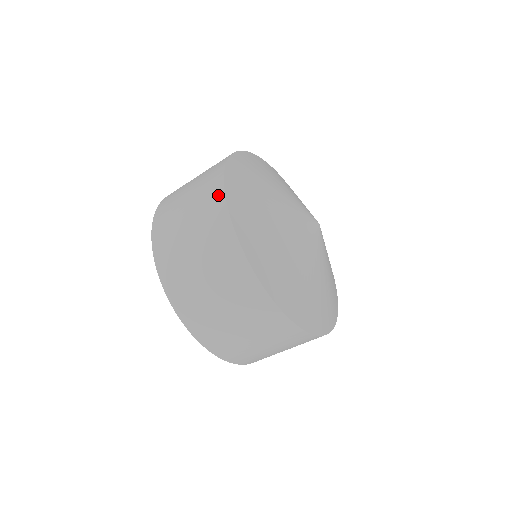
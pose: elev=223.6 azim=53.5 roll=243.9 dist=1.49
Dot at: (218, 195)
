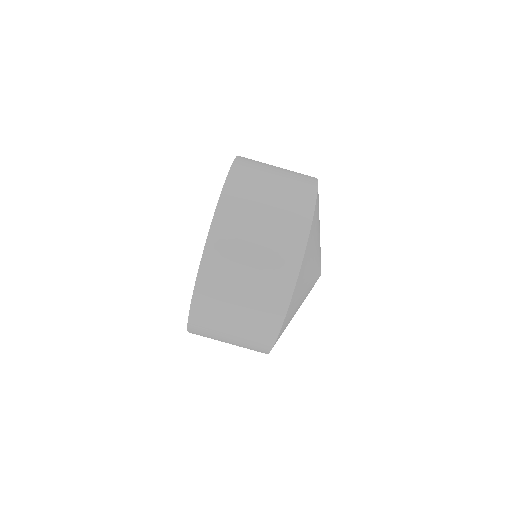
Dot at: (311, 186)
